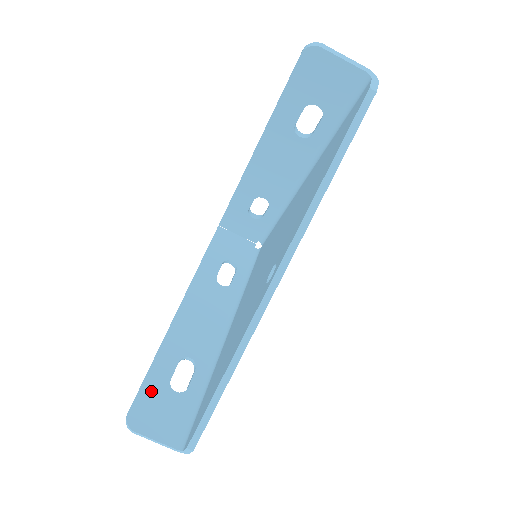
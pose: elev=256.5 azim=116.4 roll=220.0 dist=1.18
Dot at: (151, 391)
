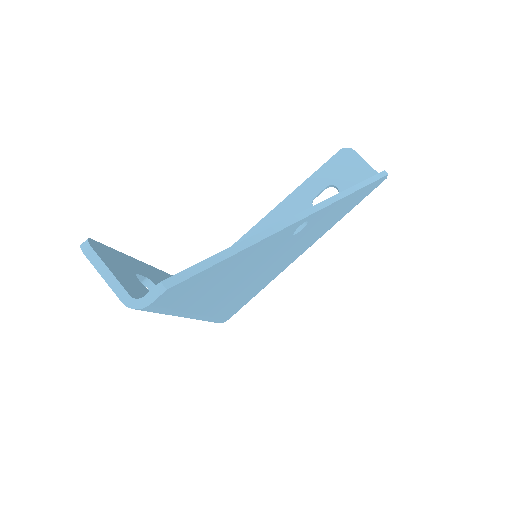
Dot at: (117, 257)
